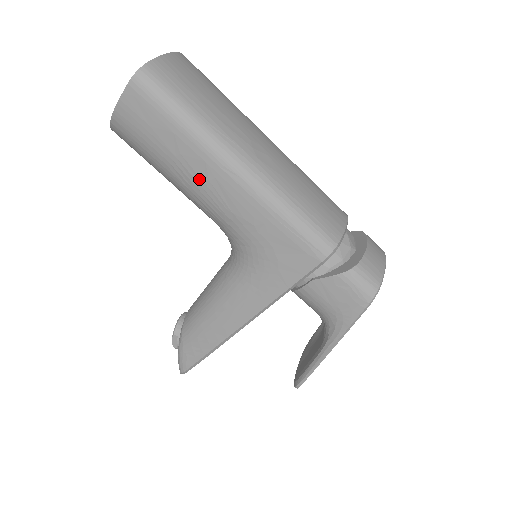
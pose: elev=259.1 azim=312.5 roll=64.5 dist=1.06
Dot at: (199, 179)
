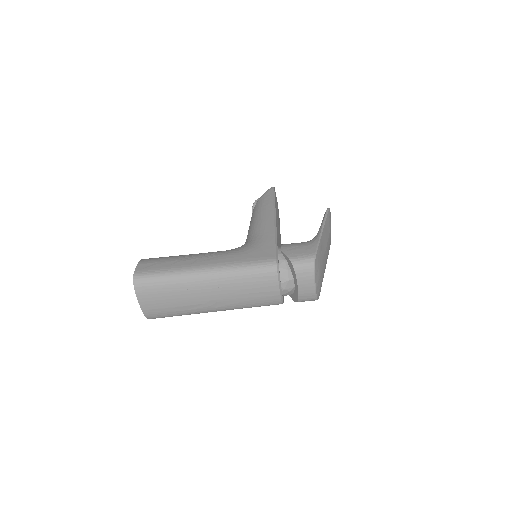
Dot at: occluded
